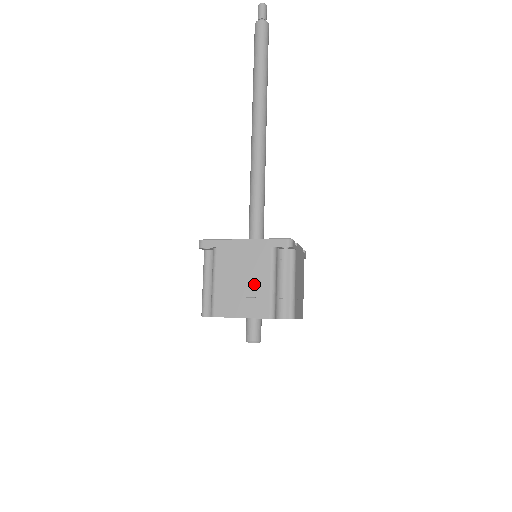
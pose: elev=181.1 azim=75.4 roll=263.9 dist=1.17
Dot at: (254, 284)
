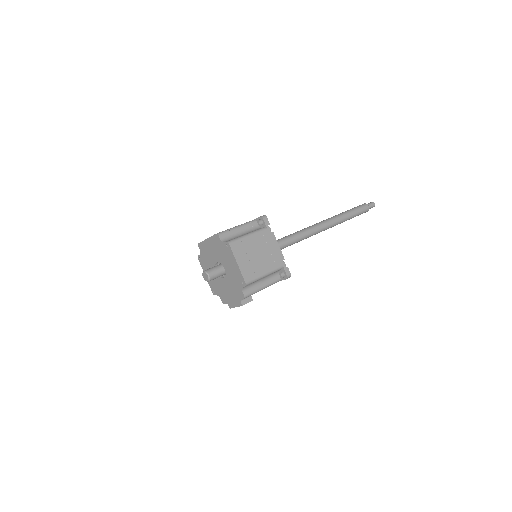
Dot at: occluded
